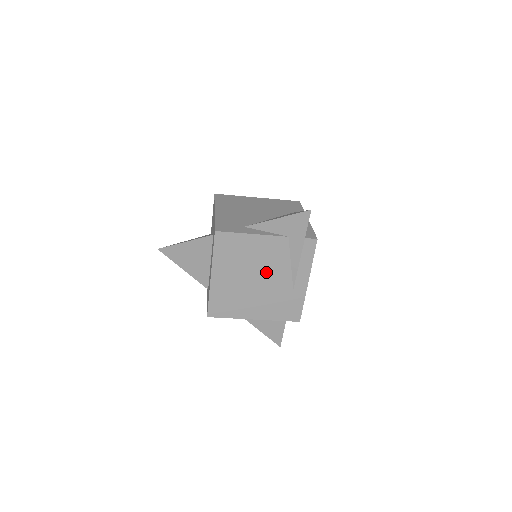
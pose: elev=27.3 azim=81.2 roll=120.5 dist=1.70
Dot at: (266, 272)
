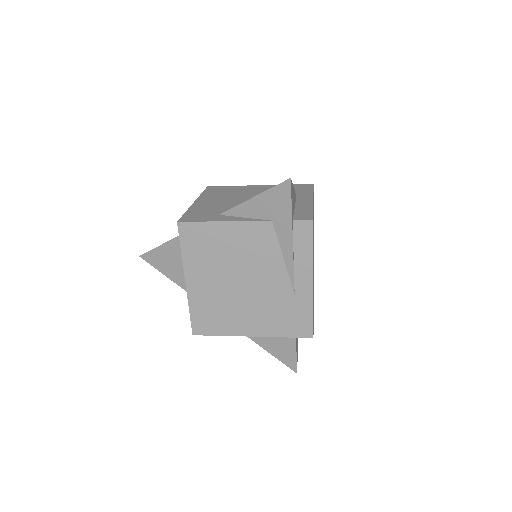
Dot at: (253, 272)
